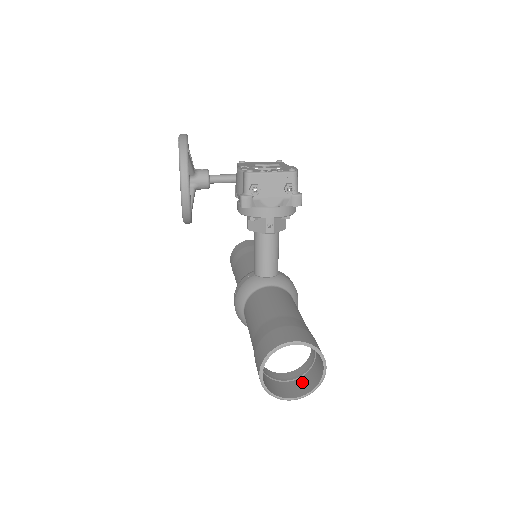
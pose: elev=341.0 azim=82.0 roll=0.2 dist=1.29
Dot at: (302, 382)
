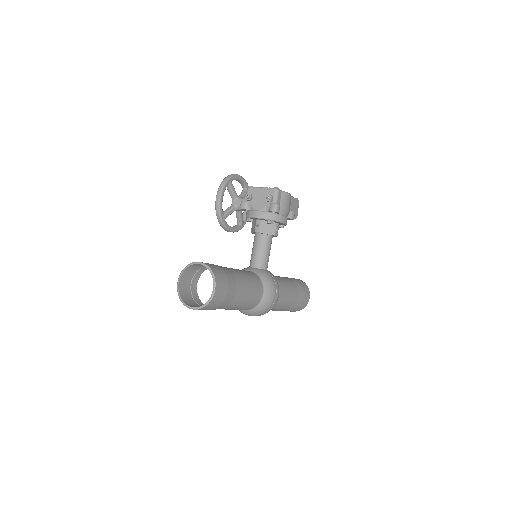
Dot at: occluded
